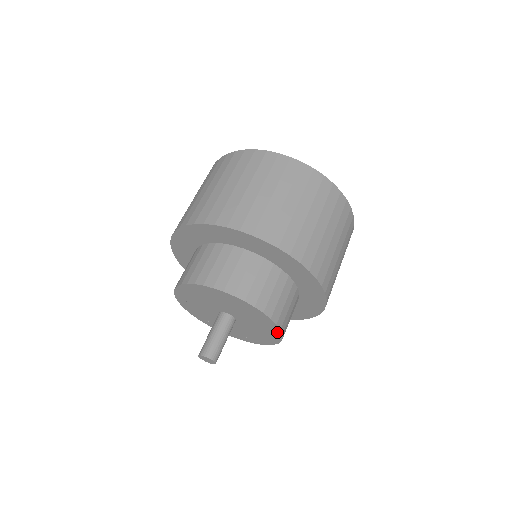
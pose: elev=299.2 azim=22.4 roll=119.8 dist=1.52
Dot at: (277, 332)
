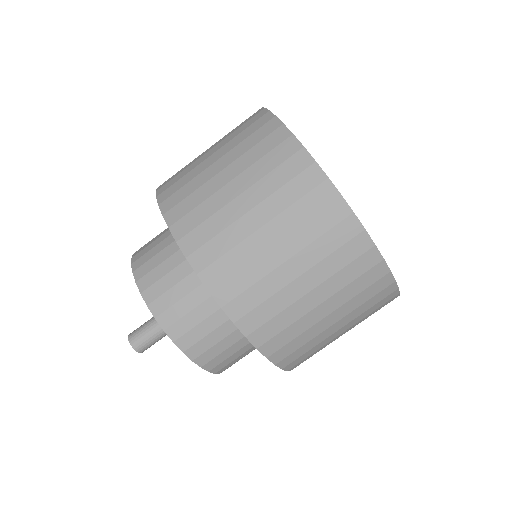
Dot at: occluded
